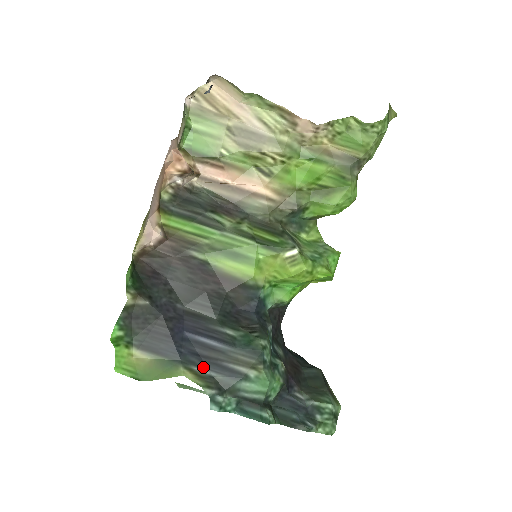
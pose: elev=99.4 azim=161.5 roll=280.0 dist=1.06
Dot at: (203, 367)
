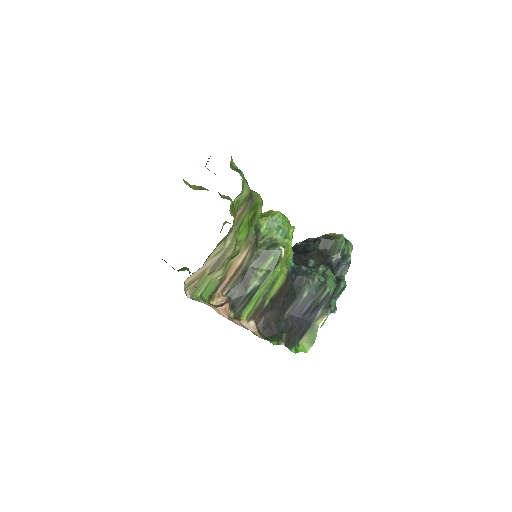
Dot at: (317, 312)
